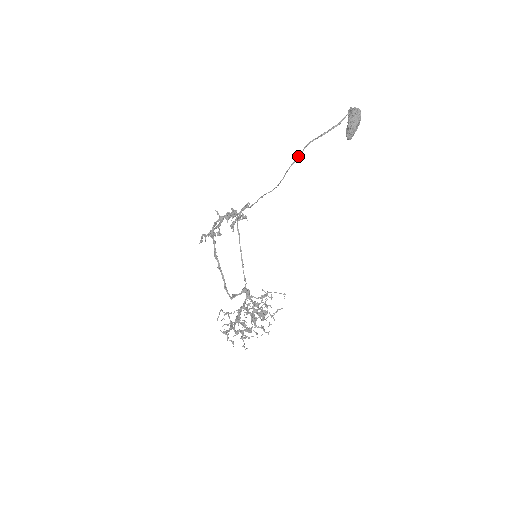
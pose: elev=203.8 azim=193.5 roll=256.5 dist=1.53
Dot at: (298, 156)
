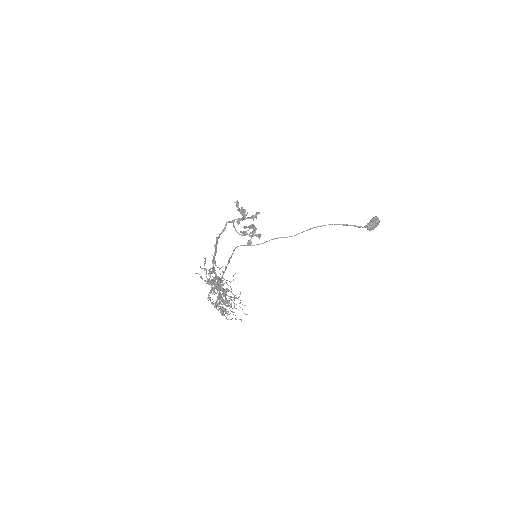
Dot at: (322, 225)
